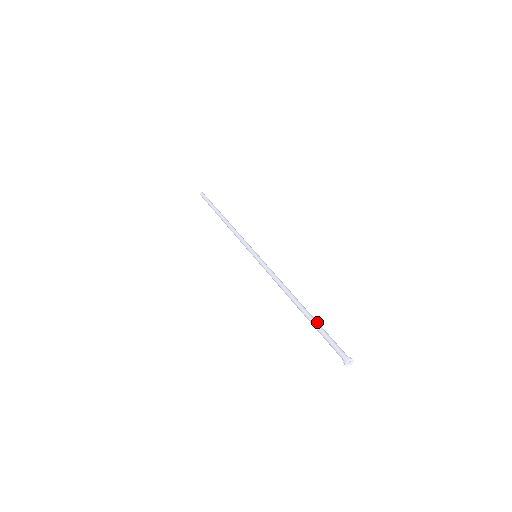
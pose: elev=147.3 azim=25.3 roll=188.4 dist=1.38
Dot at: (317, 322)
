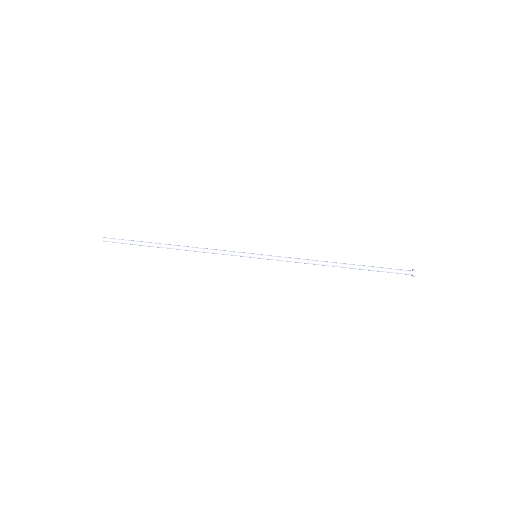
Dot at: (368, 266)
